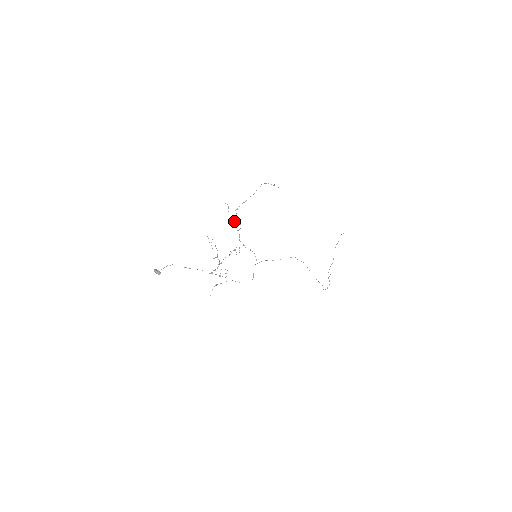
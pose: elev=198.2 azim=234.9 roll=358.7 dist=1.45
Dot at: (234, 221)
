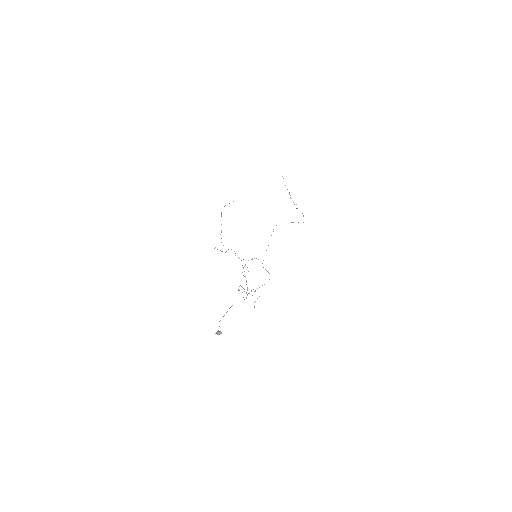
Dot at: occluded
